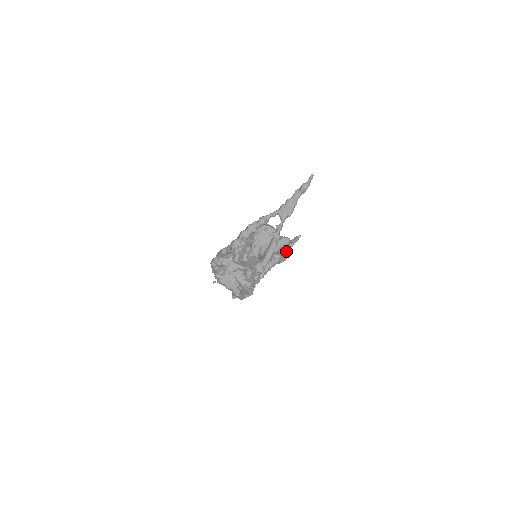
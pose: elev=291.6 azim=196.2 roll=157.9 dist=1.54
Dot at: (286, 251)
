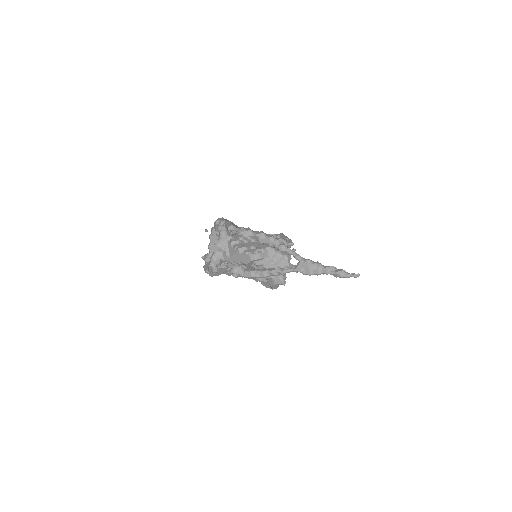
Dot at: (274, 285)
